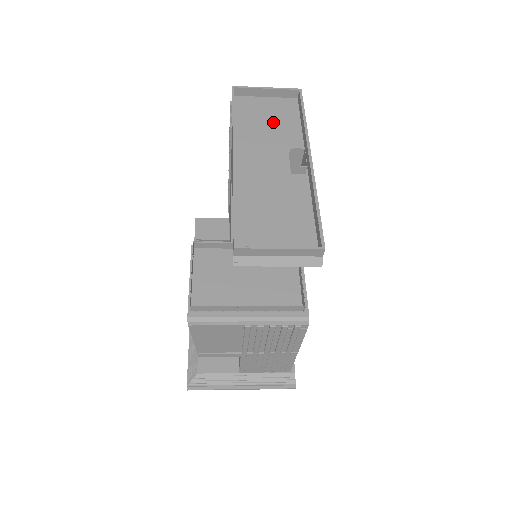
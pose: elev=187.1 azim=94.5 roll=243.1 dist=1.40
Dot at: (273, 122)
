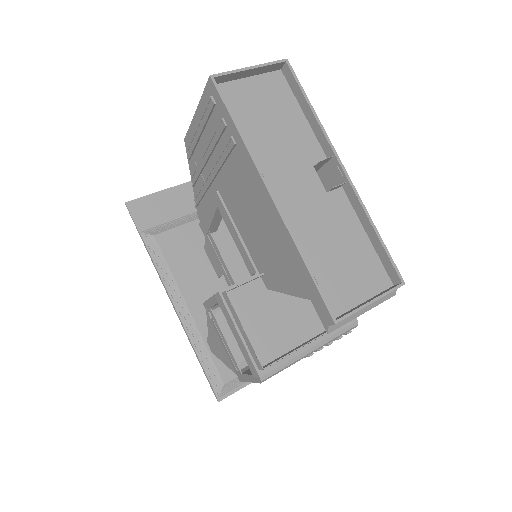
Dot at: (274, 119)
